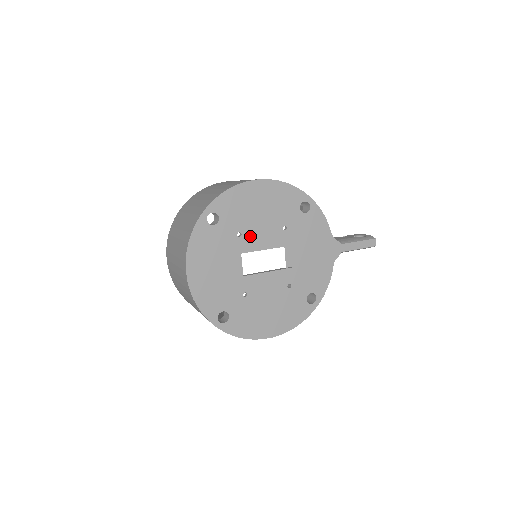
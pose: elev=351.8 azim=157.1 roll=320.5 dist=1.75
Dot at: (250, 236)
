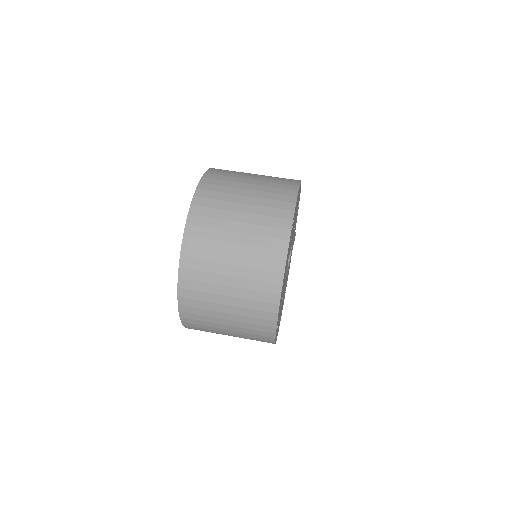
Dot at: occluded
